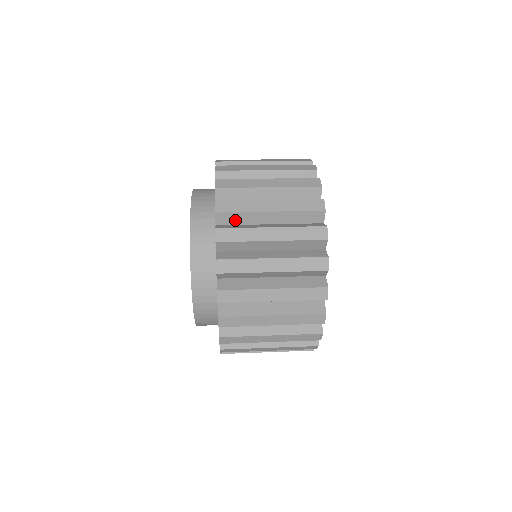
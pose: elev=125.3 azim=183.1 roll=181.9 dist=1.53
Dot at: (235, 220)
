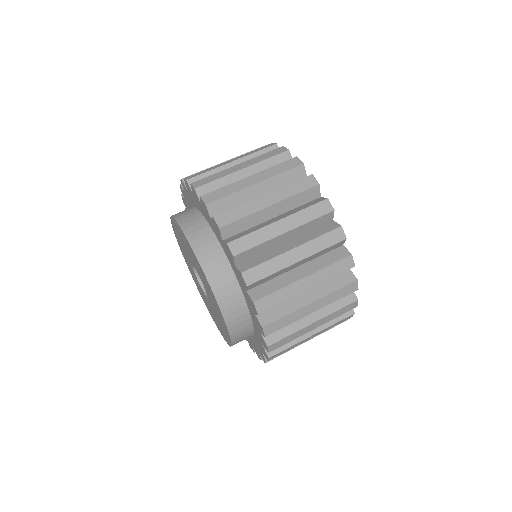
Dot at: (264, 280)
